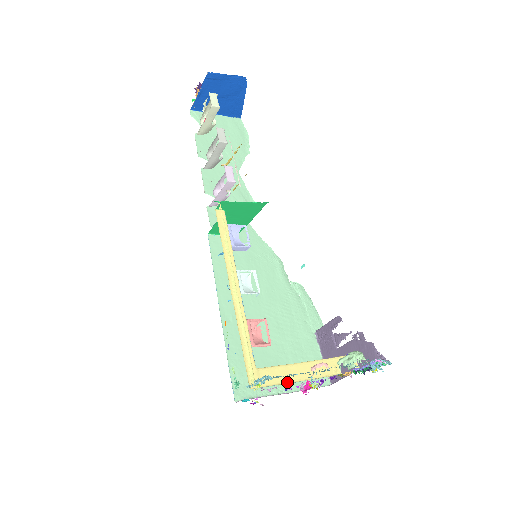
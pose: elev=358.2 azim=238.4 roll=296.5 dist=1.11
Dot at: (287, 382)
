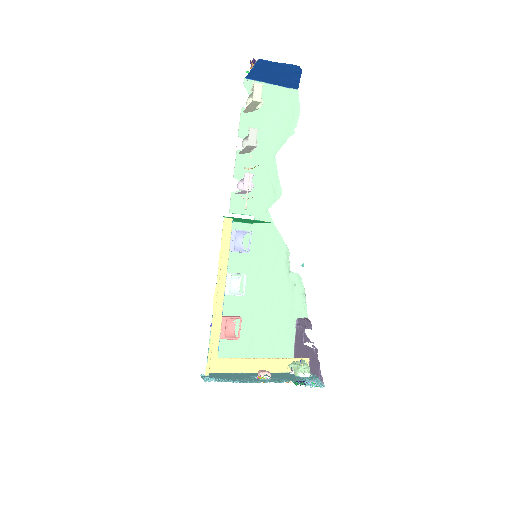
Dot at: (240, 372)
